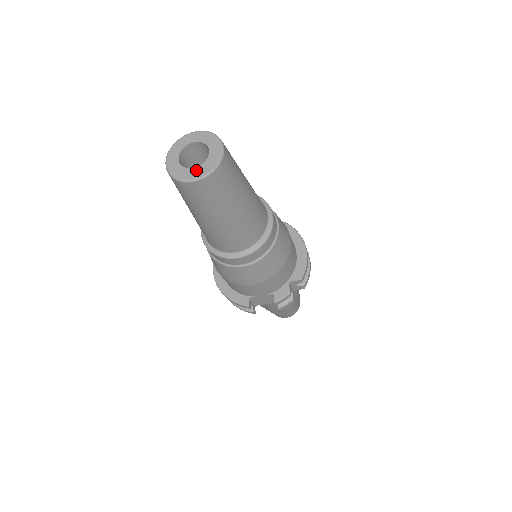
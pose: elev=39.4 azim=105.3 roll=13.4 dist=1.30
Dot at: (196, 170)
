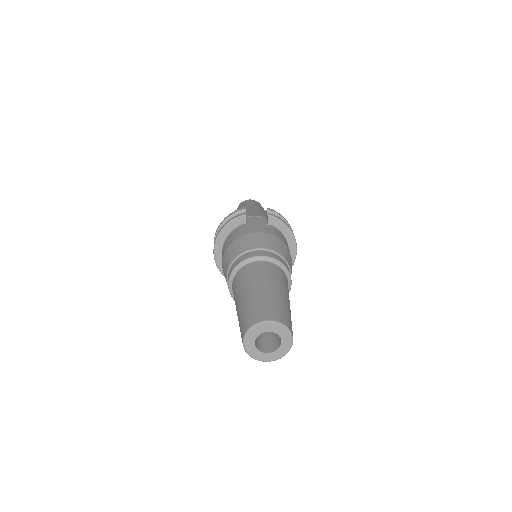
Dot at: (269, 355)
